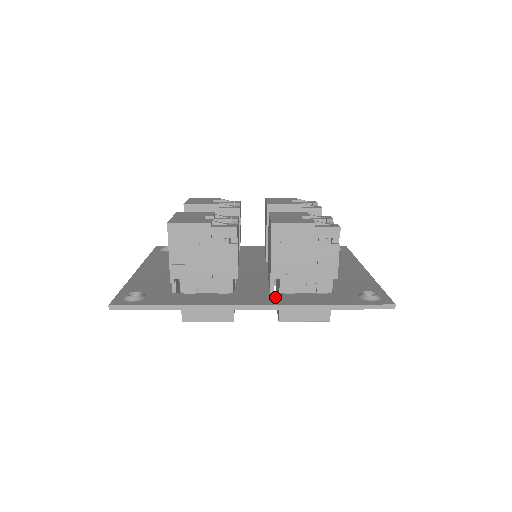
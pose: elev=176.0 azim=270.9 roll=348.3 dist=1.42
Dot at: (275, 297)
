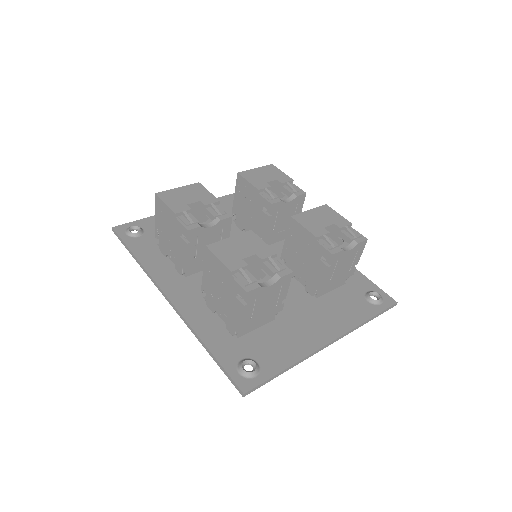
Dot at: (194, 304)
